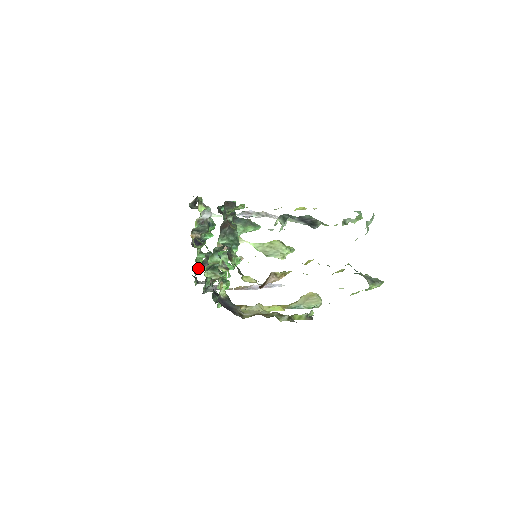
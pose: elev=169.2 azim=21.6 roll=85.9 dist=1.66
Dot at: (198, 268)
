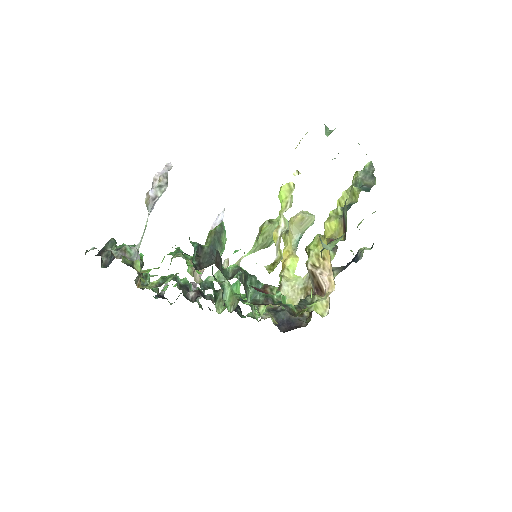
Dot at: (158, 291)
